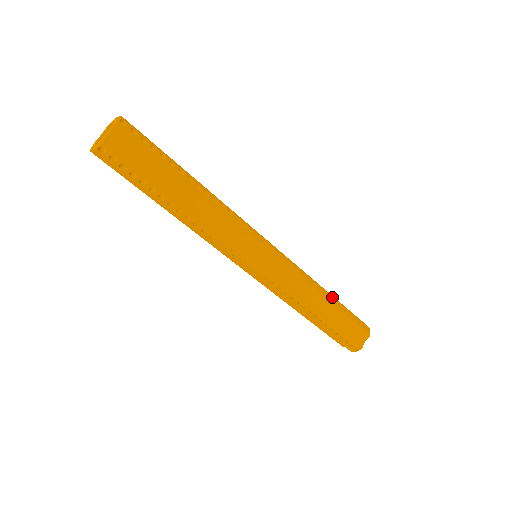
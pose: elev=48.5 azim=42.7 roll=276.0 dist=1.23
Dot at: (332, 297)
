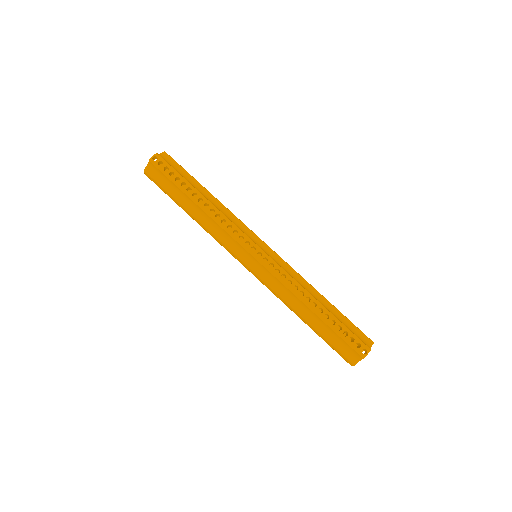
Dot at: occluded
